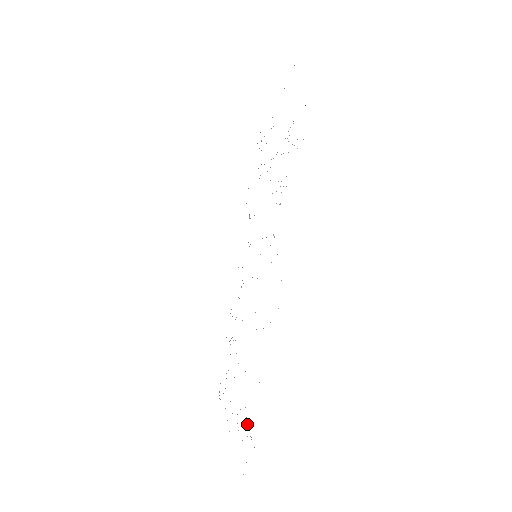
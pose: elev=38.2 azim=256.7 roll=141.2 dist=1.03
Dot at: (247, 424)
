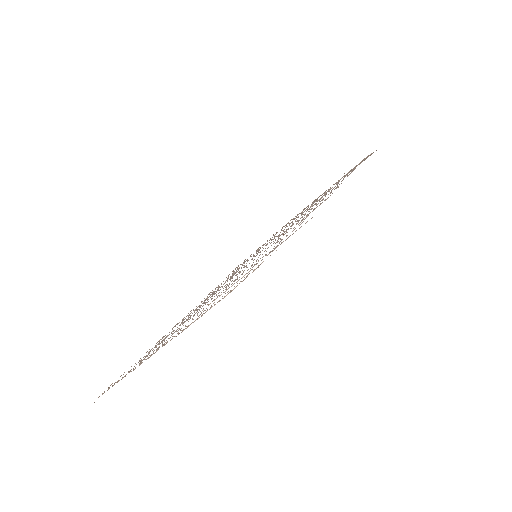
Dot at: occluded
